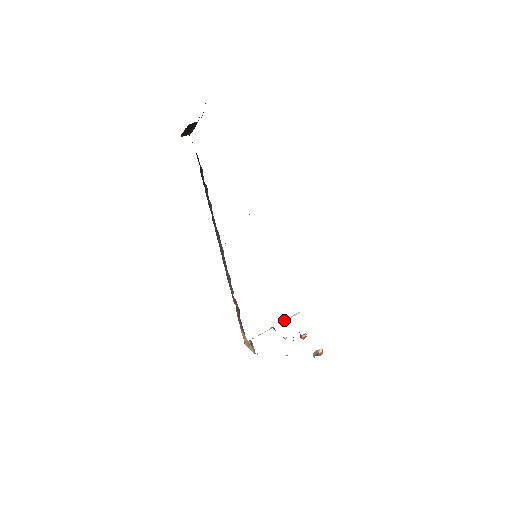
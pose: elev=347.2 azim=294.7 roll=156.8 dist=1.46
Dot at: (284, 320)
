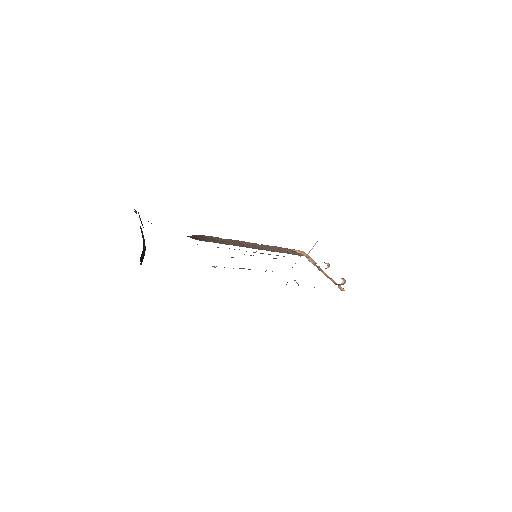
Dot at: (307, 254)
